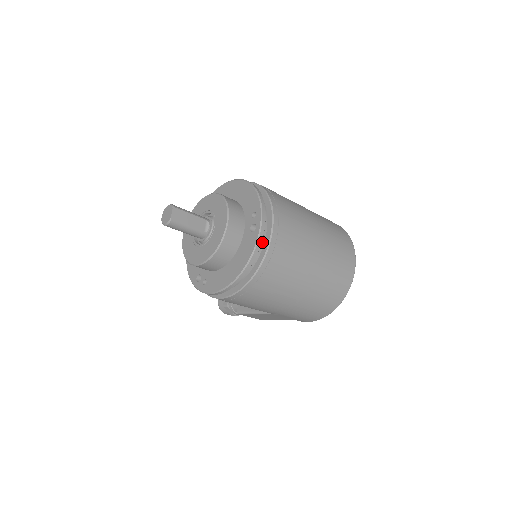
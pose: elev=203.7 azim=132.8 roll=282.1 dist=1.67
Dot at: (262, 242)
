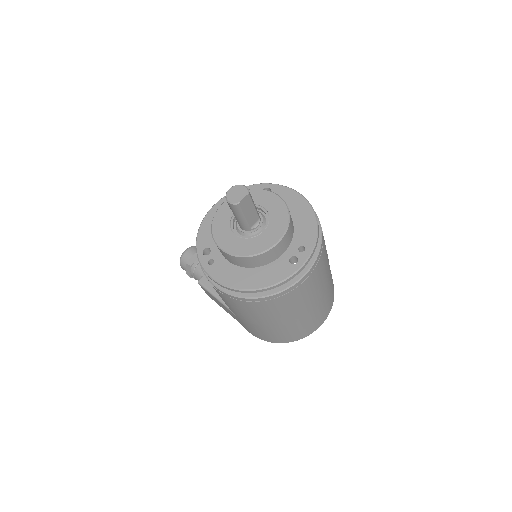
Dot at: occluded
